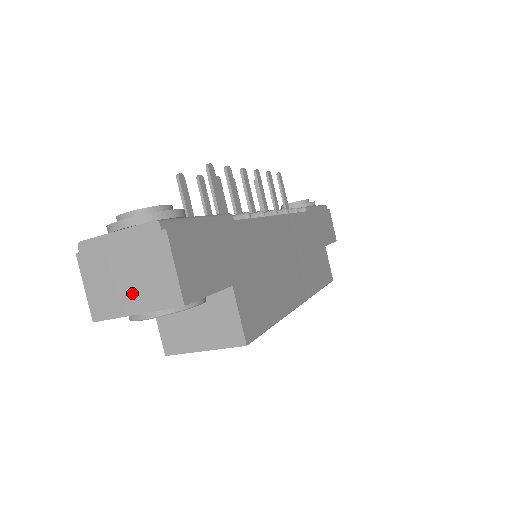
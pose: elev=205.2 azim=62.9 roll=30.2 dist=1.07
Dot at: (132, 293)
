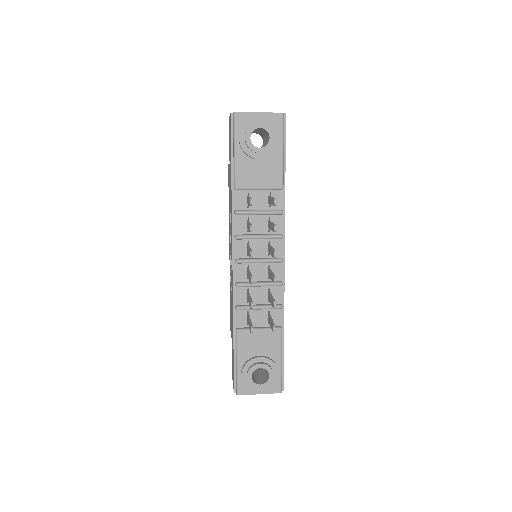
Dot at: occluded
